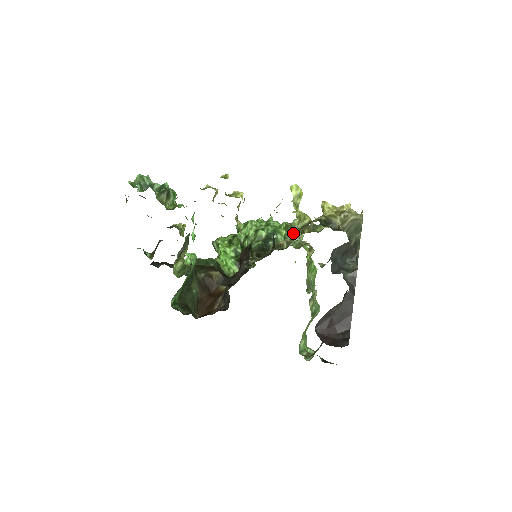
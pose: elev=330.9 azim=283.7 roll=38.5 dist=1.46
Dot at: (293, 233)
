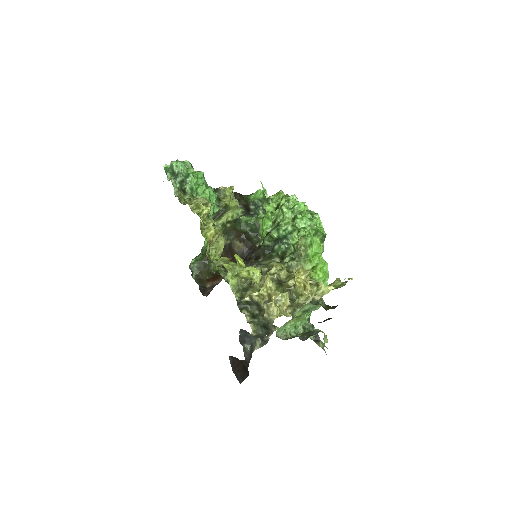
Dot at: (297, 249)
